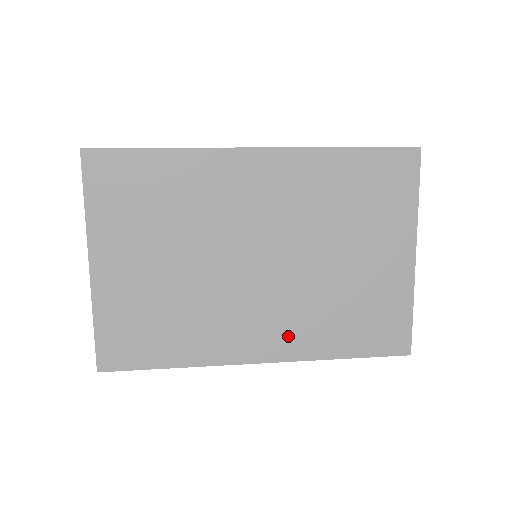
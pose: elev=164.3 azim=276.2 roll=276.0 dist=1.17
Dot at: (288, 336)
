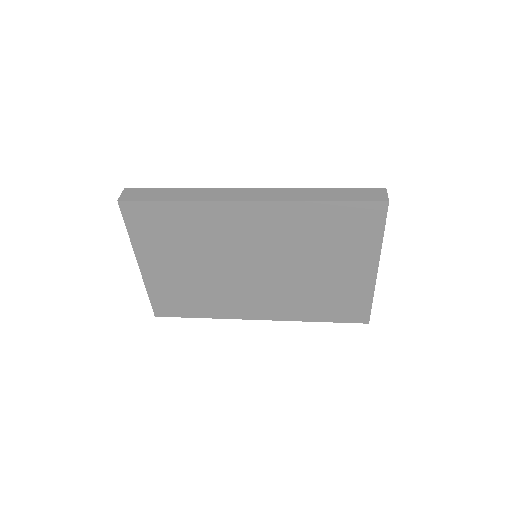
Dot at: (278, 308)
